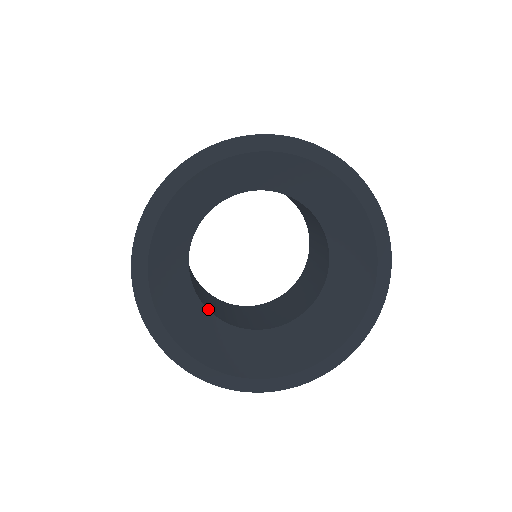
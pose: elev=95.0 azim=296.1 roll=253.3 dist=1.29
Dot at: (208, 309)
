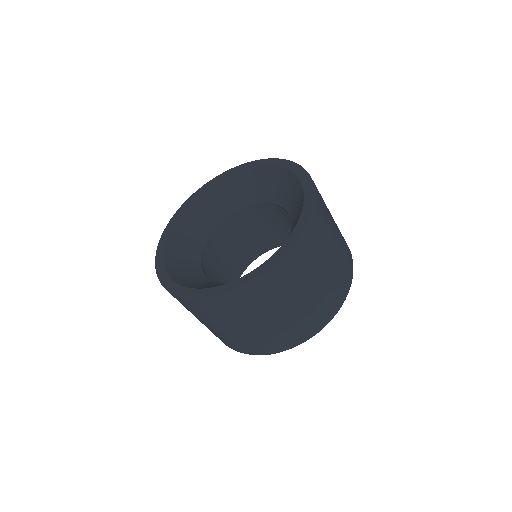
Dot at: occluded
